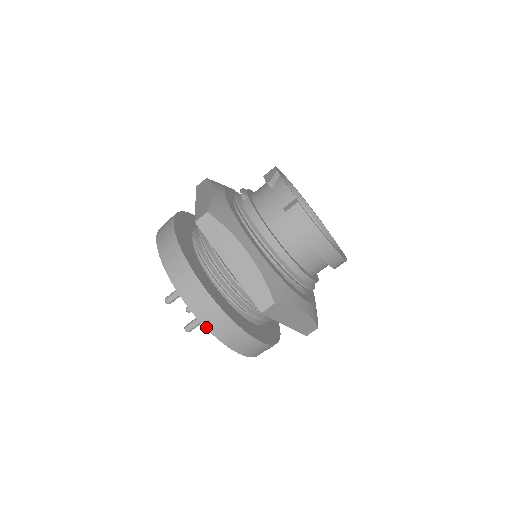
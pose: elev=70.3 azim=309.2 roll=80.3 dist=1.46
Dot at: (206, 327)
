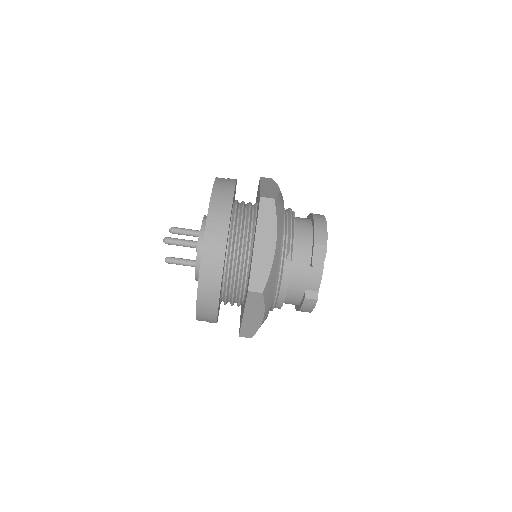
Dot at: (197, 319)
